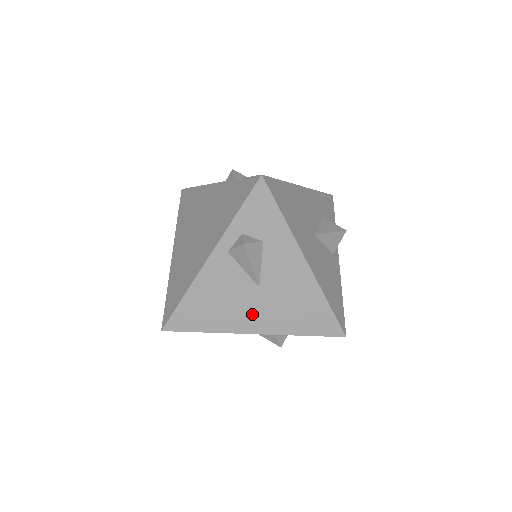
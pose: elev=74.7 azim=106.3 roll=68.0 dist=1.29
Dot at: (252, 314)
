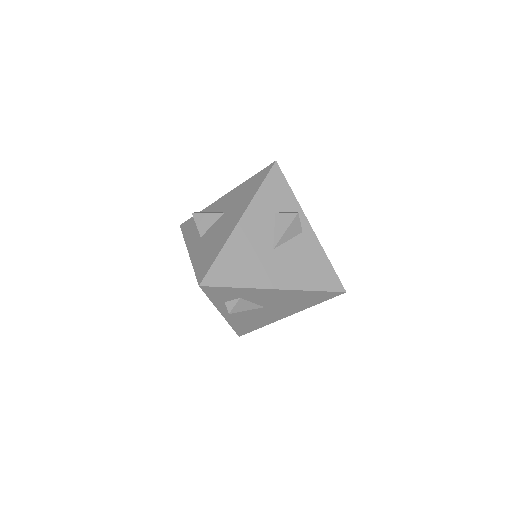
Dot at: (276, 313)
